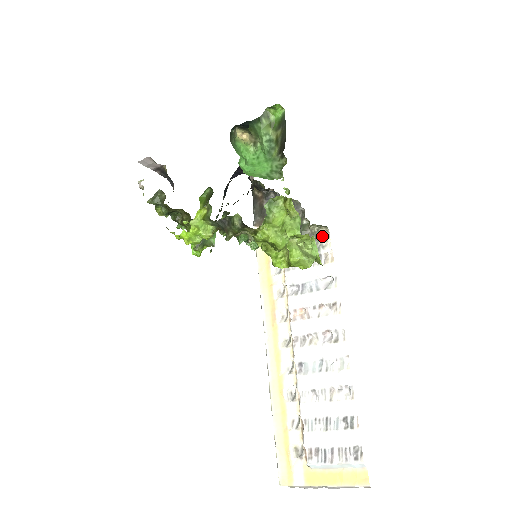
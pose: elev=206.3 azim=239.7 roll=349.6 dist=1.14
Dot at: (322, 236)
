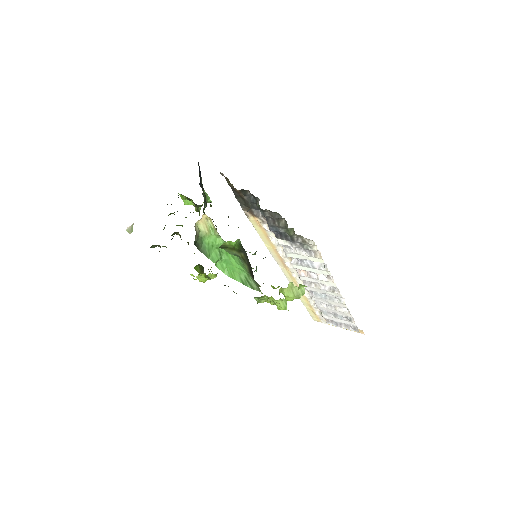
Dot at: (308, 241)
